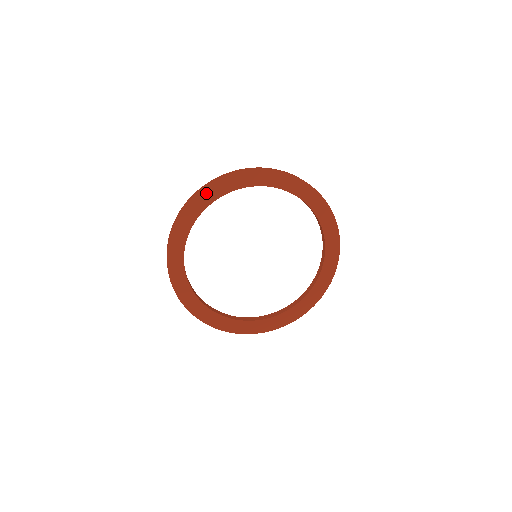
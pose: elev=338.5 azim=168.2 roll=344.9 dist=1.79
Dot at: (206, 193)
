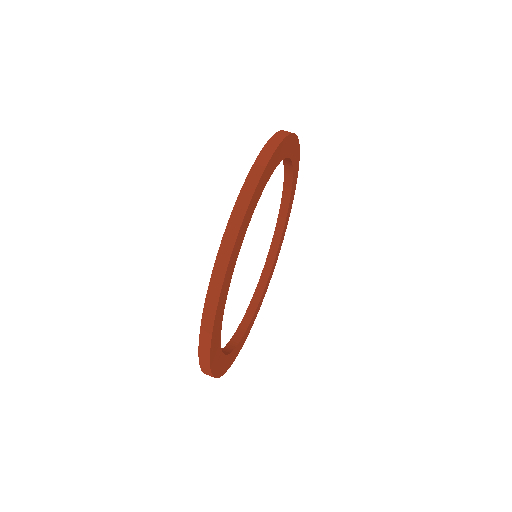
Dot at: (272, 162)
